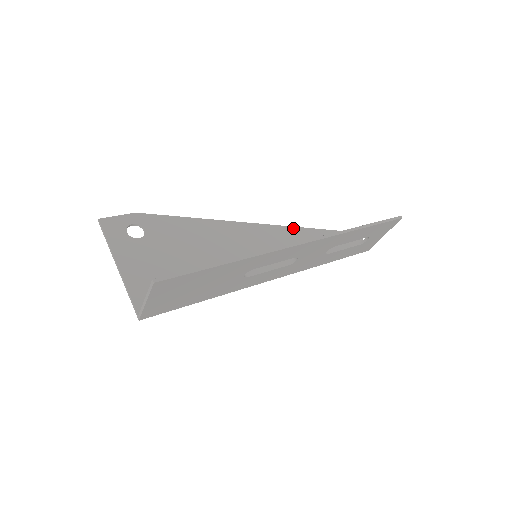
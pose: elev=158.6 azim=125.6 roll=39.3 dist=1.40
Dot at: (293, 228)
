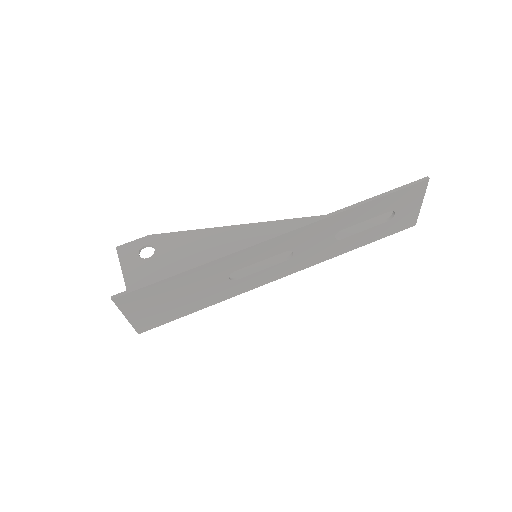
Dot at: (313, 218)
